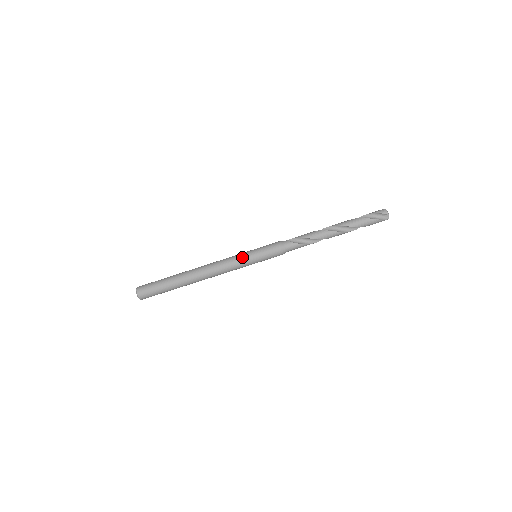
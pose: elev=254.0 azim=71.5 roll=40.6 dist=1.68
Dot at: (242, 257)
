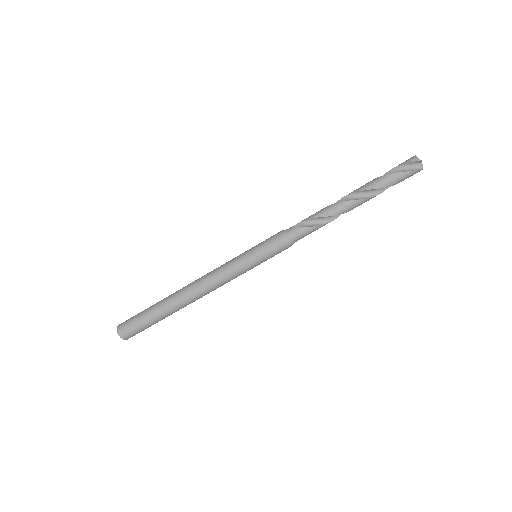
Dot at: (237, 260)
